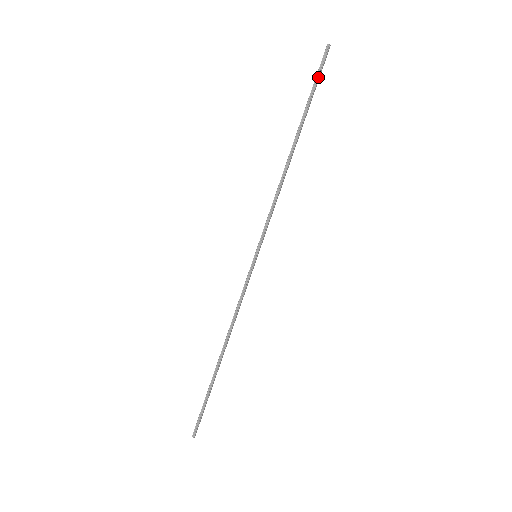
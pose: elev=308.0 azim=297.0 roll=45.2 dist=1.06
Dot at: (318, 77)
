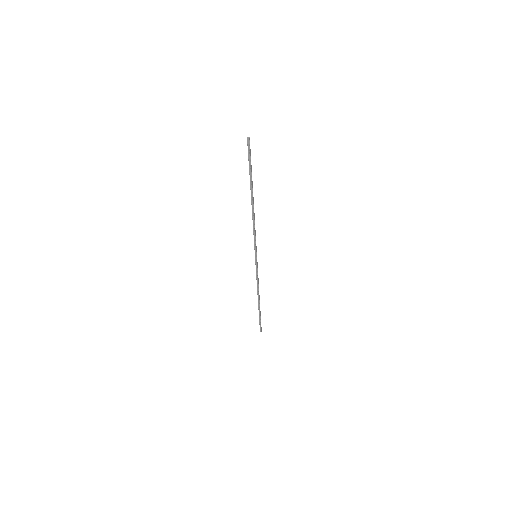
Dot at: (250, 159)
